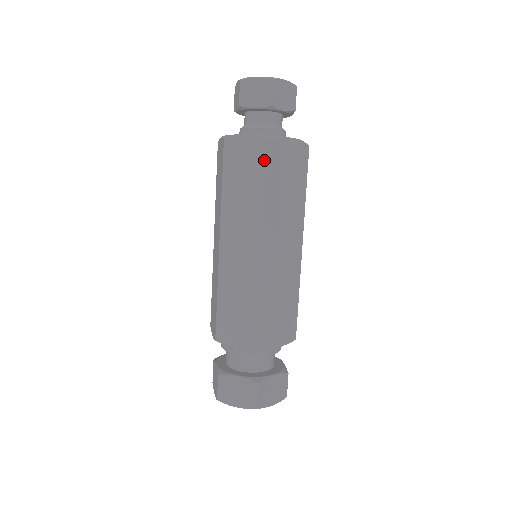
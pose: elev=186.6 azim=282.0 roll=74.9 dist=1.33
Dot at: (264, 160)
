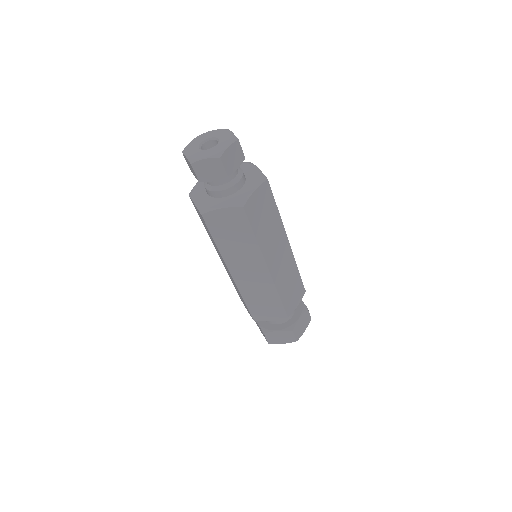
Dot at: (205, 224)
